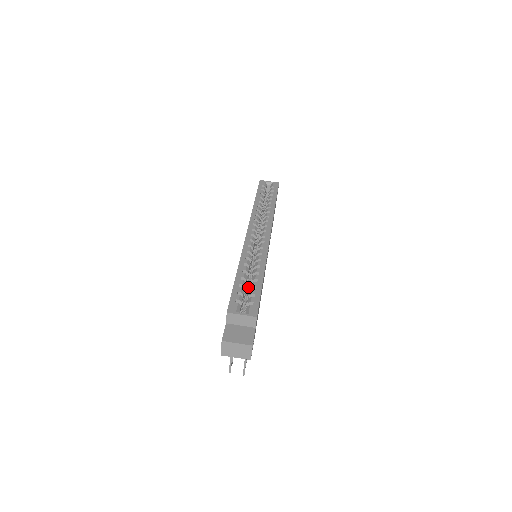
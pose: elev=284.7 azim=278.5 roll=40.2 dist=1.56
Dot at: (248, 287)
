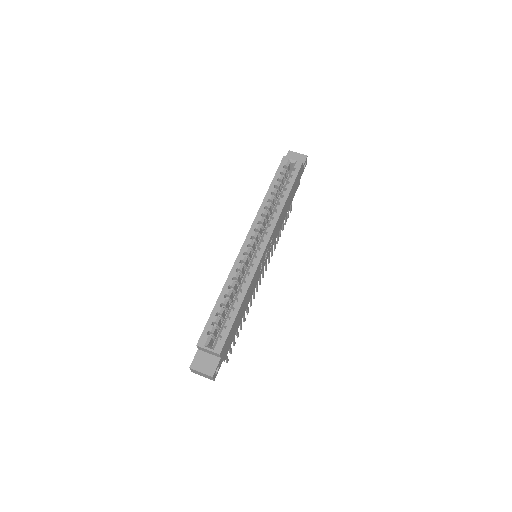
Dot at: occluded
